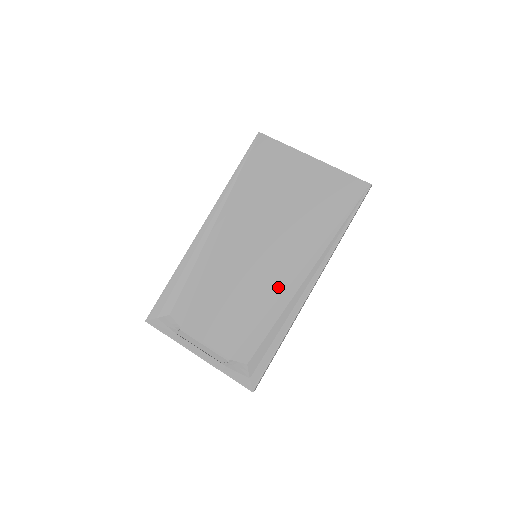
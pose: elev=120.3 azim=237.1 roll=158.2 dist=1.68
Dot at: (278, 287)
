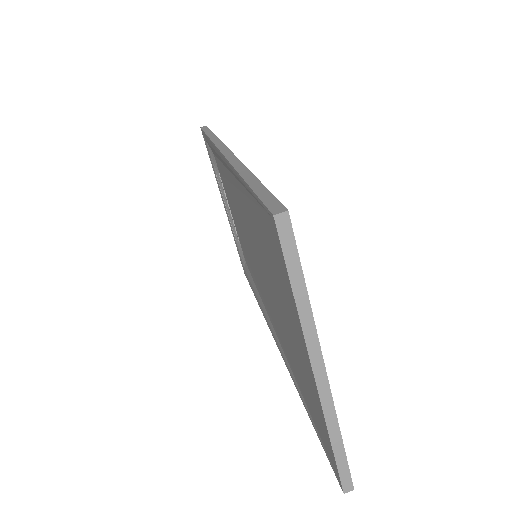
Dot at: (262, 294)
